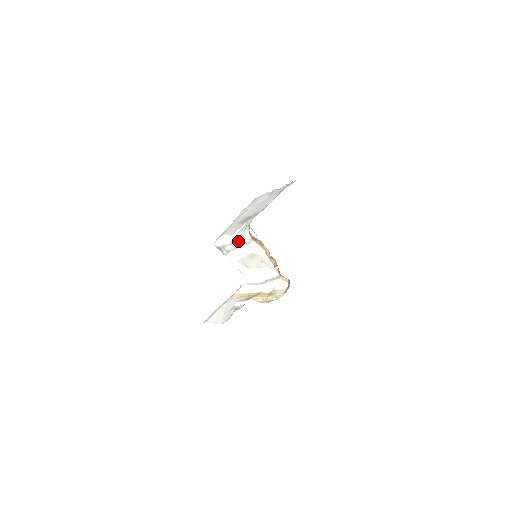
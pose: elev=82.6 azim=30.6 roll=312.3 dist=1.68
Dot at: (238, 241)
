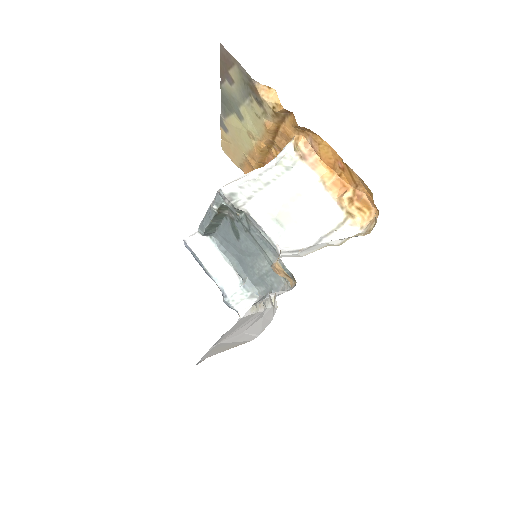
Dot at: (273, 169)
